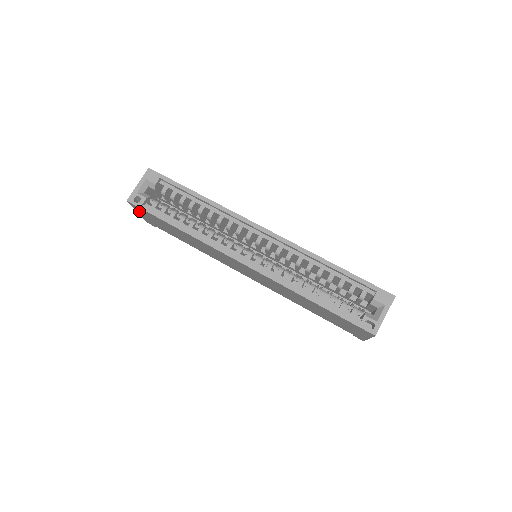
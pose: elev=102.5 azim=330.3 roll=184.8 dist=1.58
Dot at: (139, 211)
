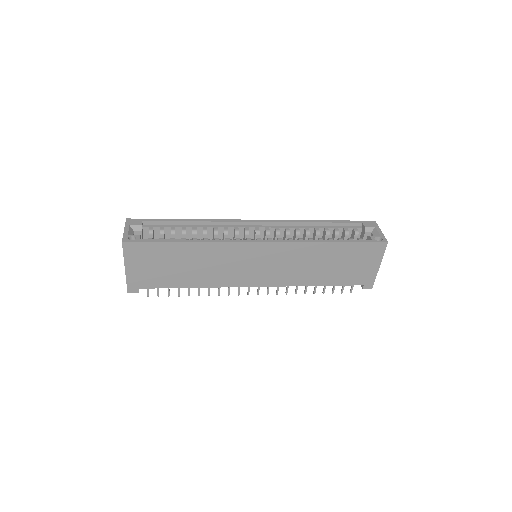
Dot at: (131, 259)
